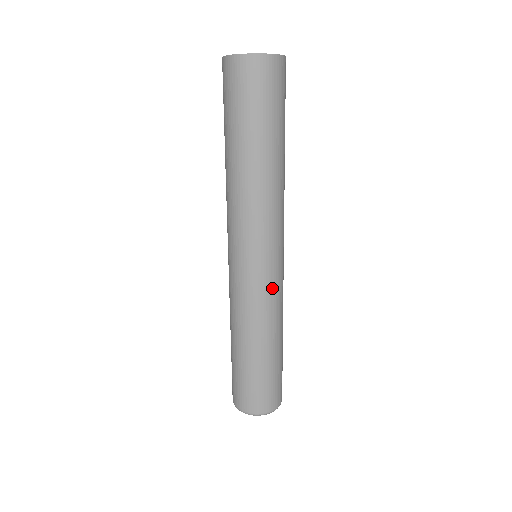
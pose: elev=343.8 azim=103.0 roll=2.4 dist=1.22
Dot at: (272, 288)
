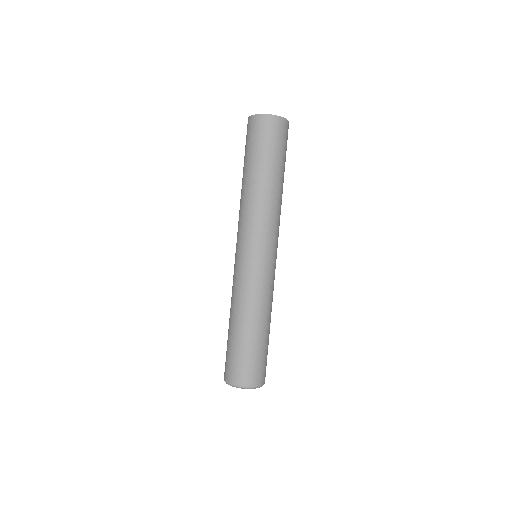
Dot at: (274, 277)
